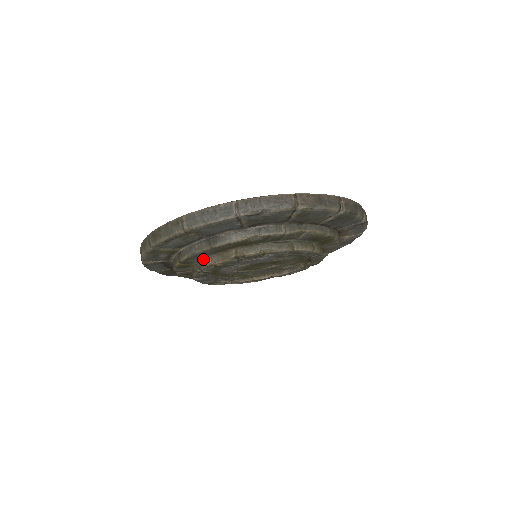
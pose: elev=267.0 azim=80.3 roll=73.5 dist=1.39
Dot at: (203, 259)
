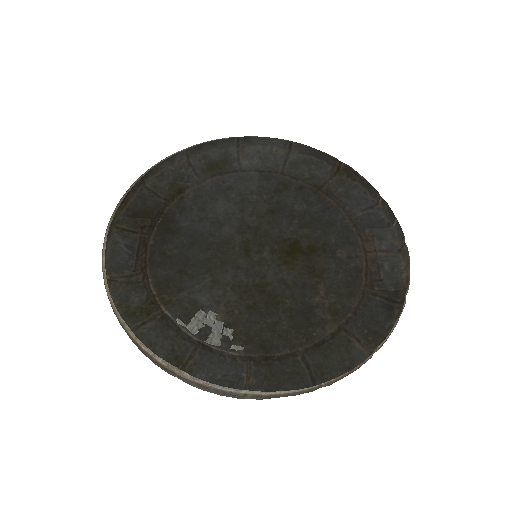
Dot at: occluded
